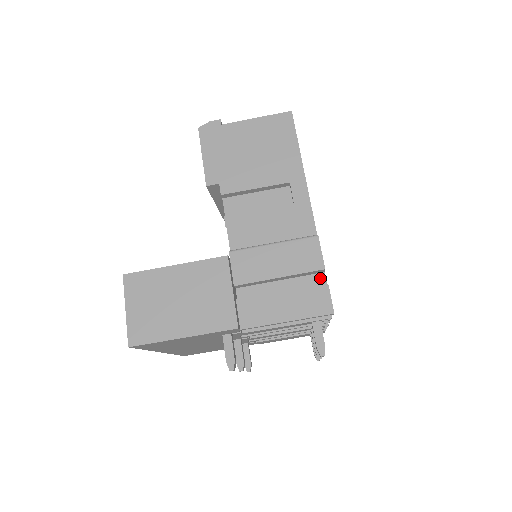
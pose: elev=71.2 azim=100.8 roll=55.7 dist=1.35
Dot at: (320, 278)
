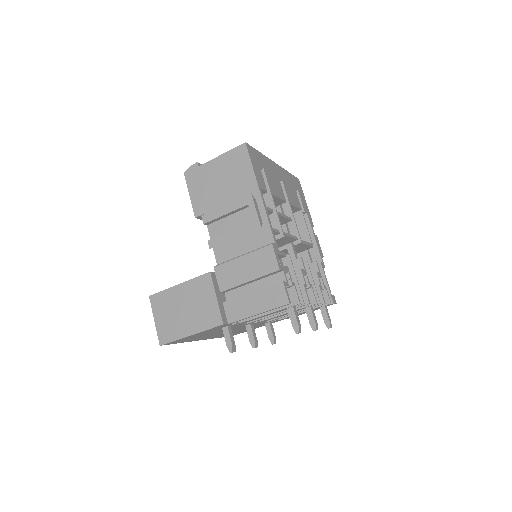
Dot at: (281, 276)
